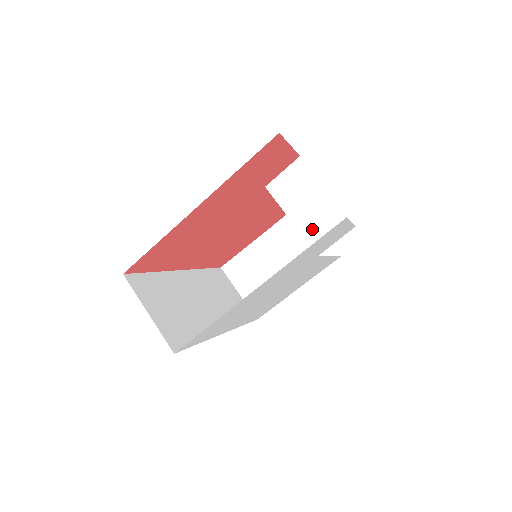
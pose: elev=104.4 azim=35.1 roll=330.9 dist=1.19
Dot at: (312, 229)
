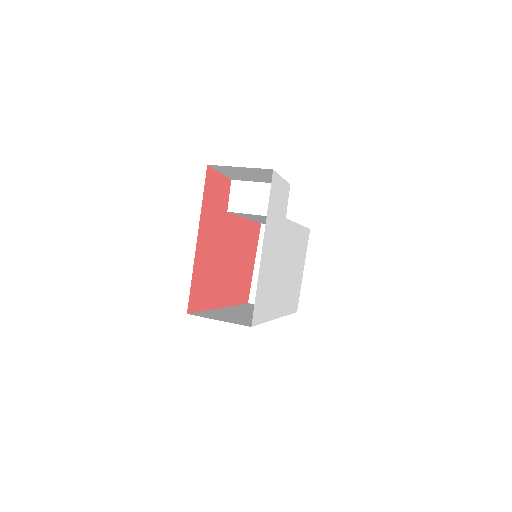
Dot at: occluded
